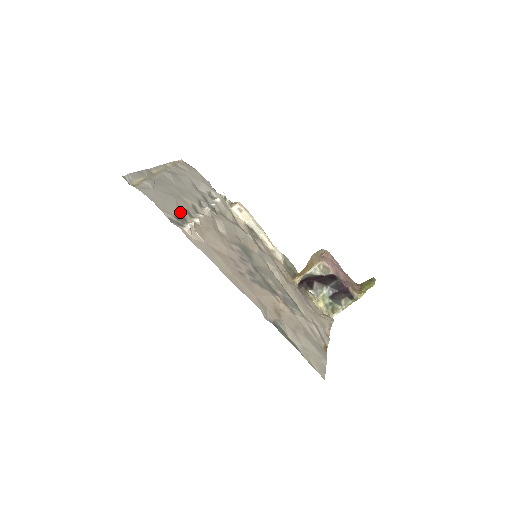
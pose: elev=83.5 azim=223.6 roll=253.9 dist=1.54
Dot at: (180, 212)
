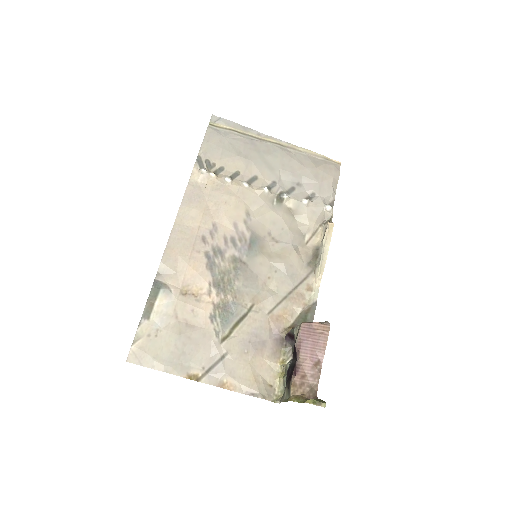
Dot at: (224, 165)
